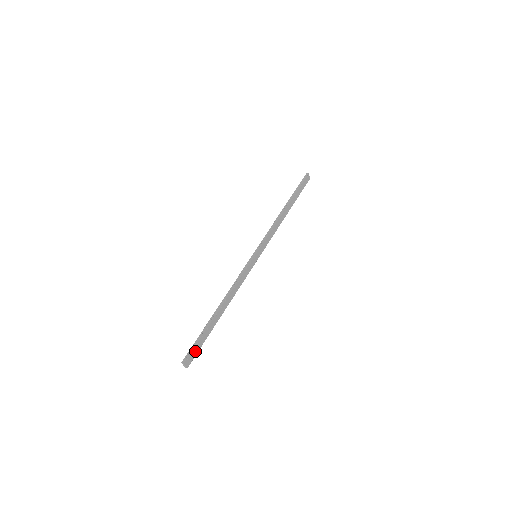
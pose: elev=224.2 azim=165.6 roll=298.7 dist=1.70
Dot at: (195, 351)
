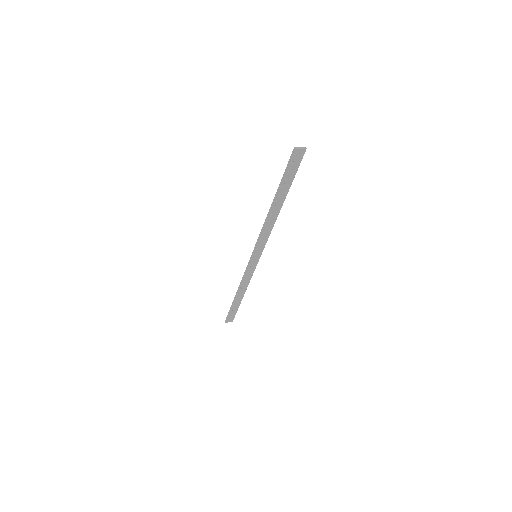
Dot at: (232, 315)
